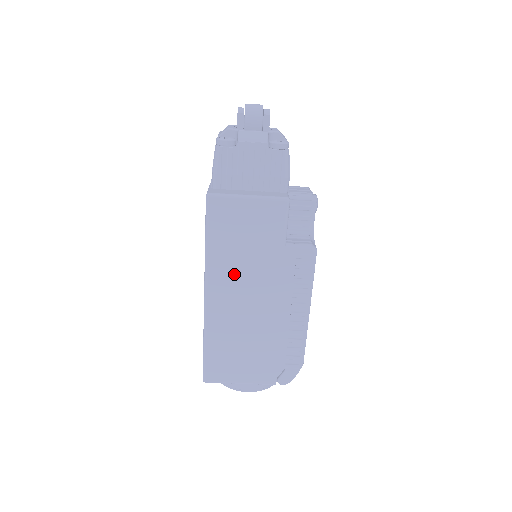
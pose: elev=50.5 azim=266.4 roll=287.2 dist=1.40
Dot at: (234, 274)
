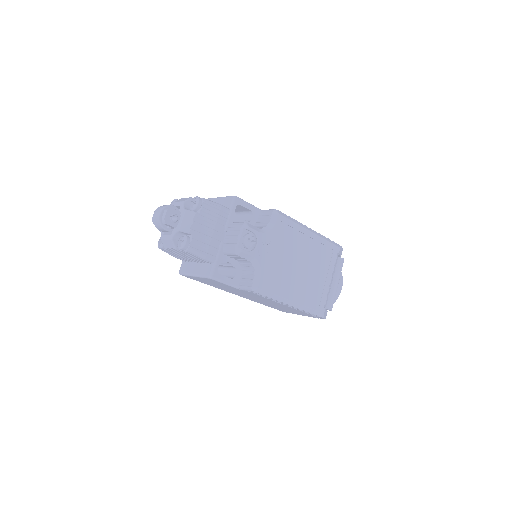
Dot at: (234, 292)
